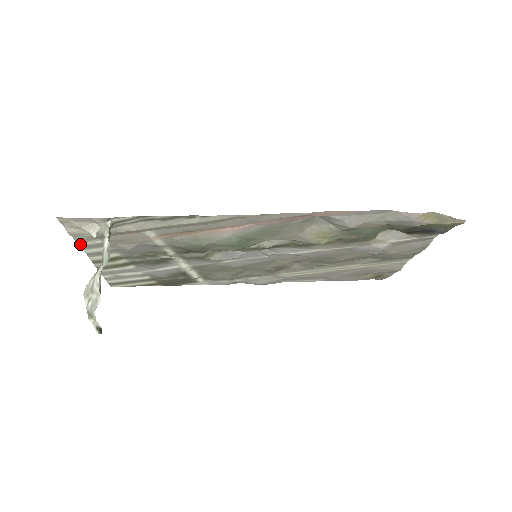
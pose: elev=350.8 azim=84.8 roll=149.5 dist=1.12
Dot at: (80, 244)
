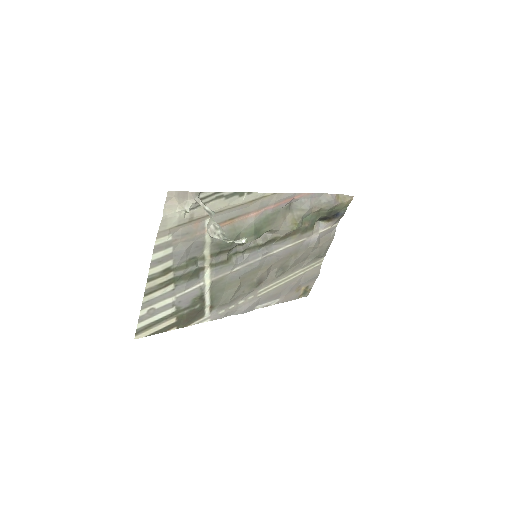
Dot at: (155, 243)
